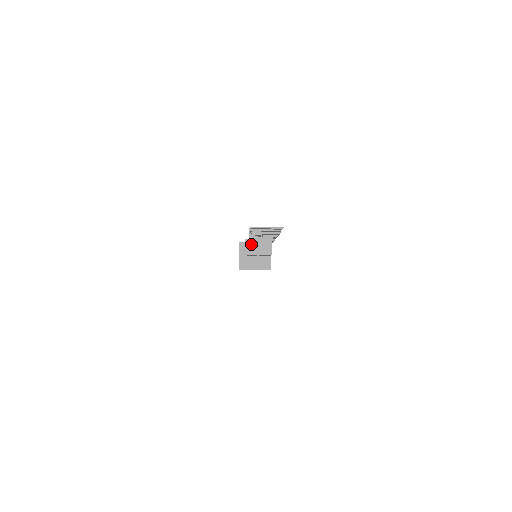
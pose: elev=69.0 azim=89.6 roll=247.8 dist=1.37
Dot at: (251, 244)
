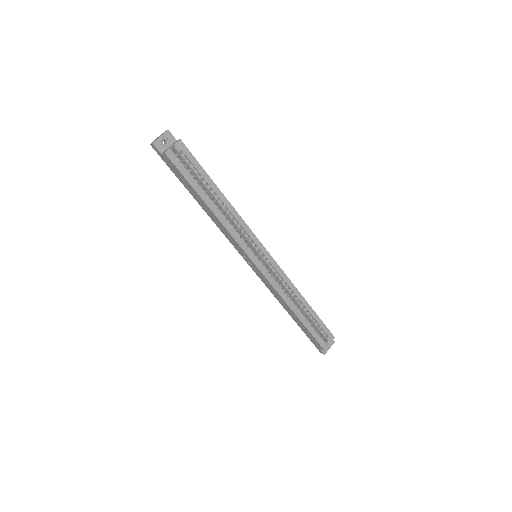
Dot at: (156, 139)
